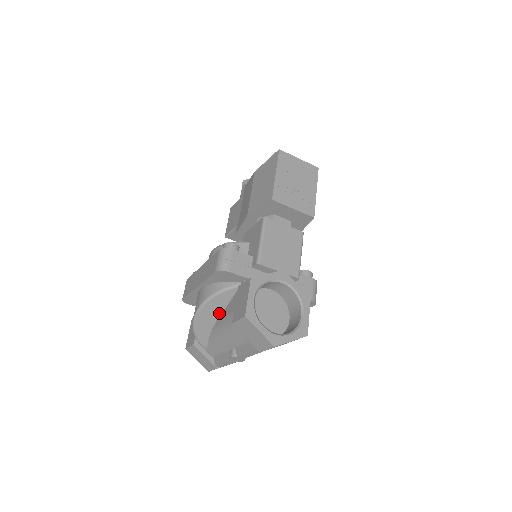
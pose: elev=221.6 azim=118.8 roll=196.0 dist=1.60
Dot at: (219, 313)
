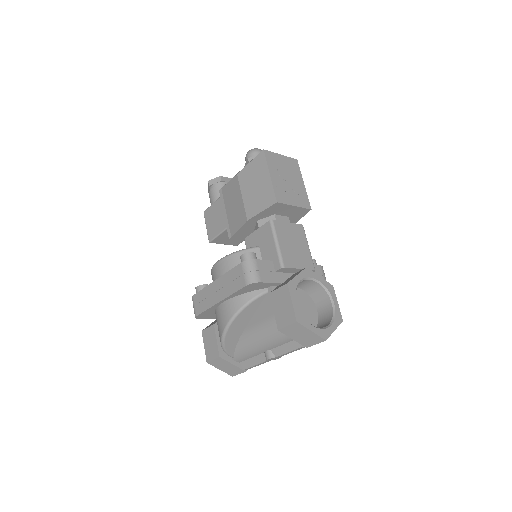
Dot at: (247, 321)
